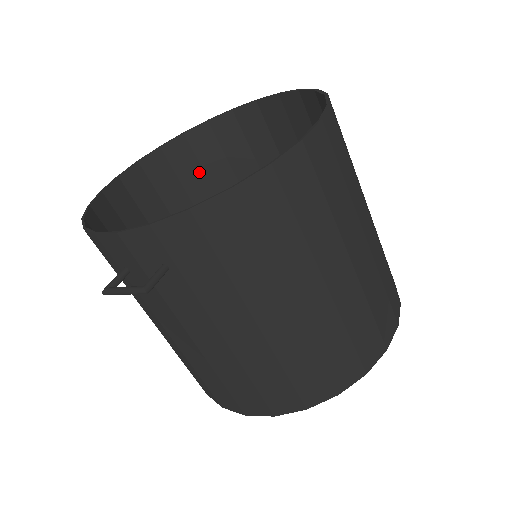
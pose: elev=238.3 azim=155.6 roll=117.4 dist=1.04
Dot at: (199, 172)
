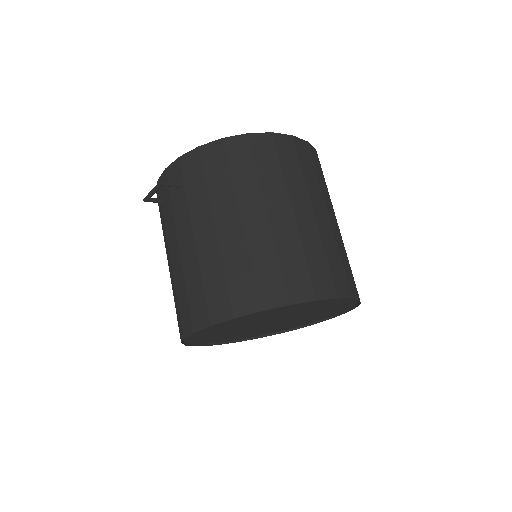
Dot at: occluded
